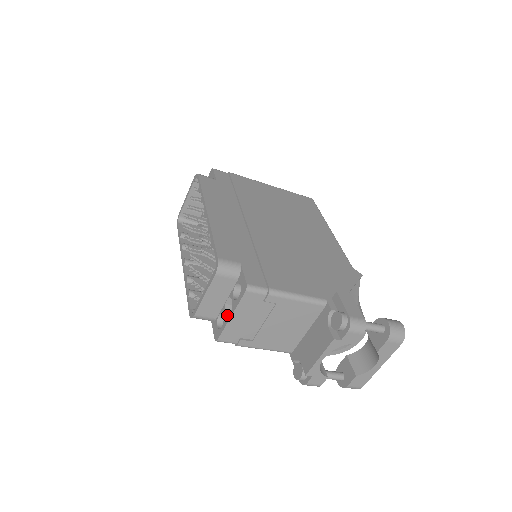
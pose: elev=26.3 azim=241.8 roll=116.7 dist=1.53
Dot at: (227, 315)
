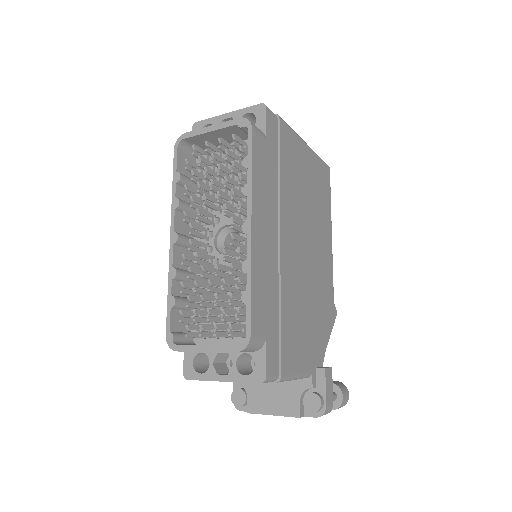
Dot at: (216, 370)
